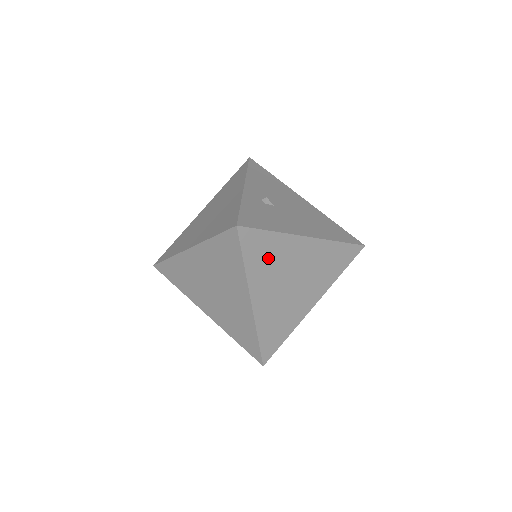
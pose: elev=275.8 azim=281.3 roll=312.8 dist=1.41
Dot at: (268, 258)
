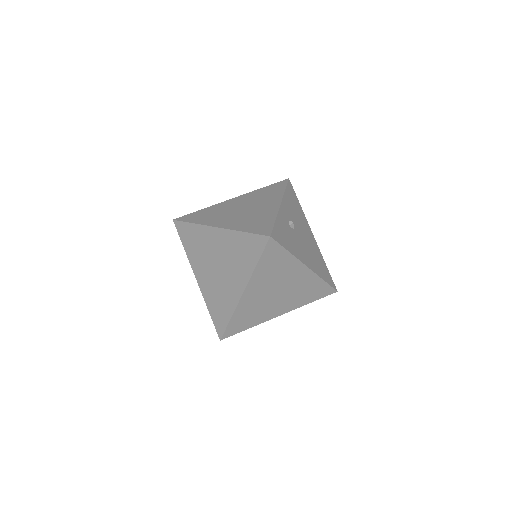
Dot at: (274, 268)
